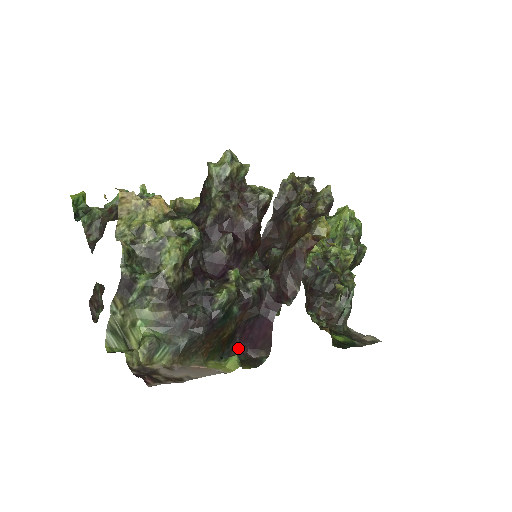
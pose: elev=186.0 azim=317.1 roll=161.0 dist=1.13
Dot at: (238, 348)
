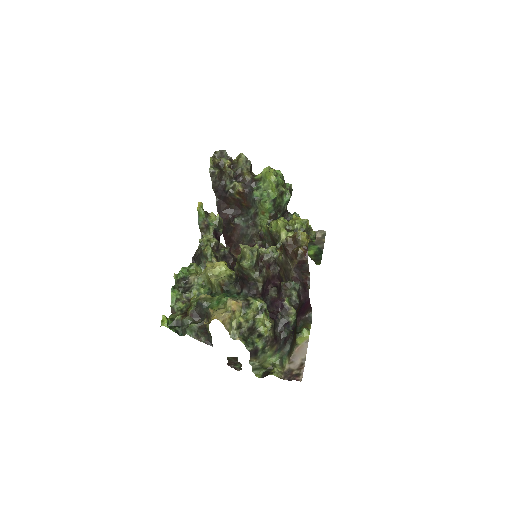
Dot at: (298, 320)
